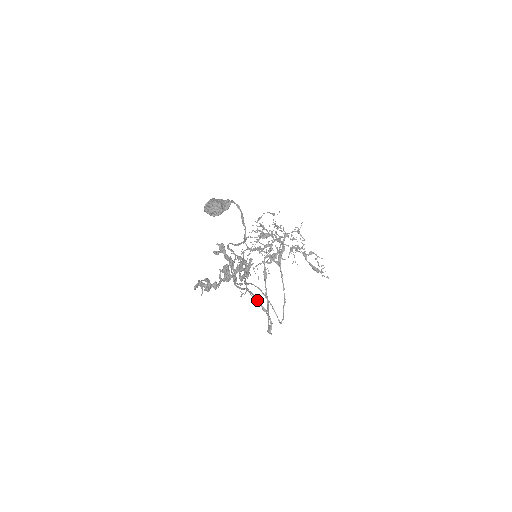
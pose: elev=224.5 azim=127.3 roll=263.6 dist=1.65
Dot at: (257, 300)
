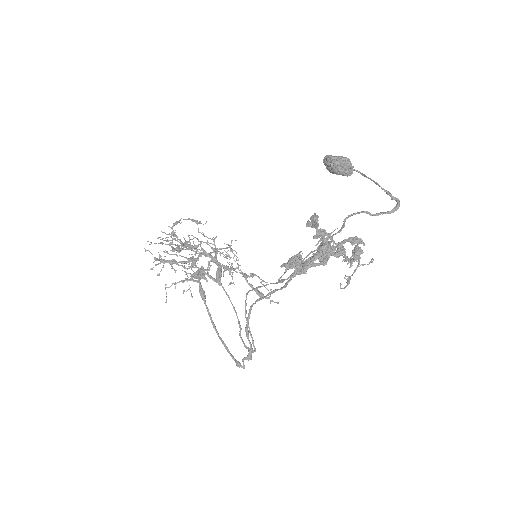
Dot at: occluded
